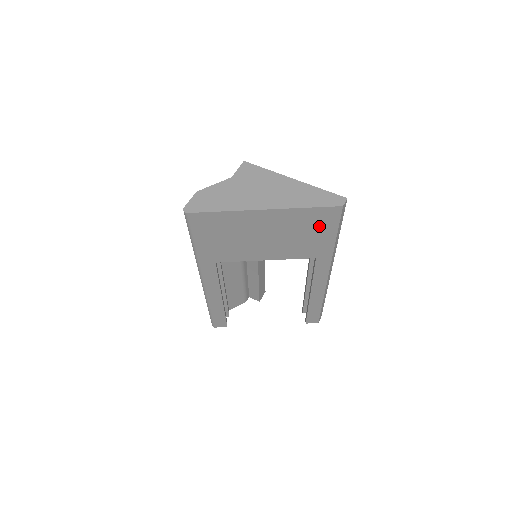
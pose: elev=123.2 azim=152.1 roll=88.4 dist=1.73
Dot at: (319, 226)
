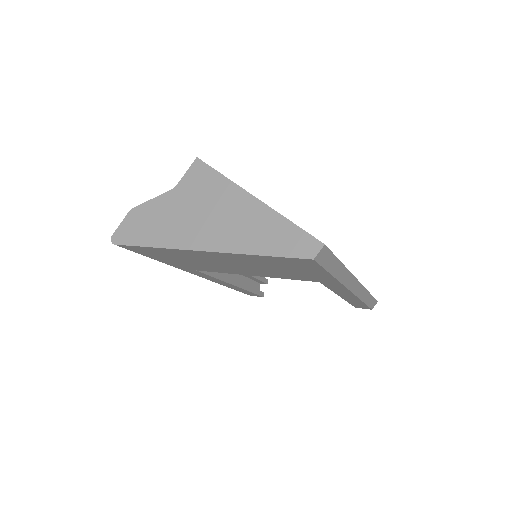
Dot at: (296, 266)
